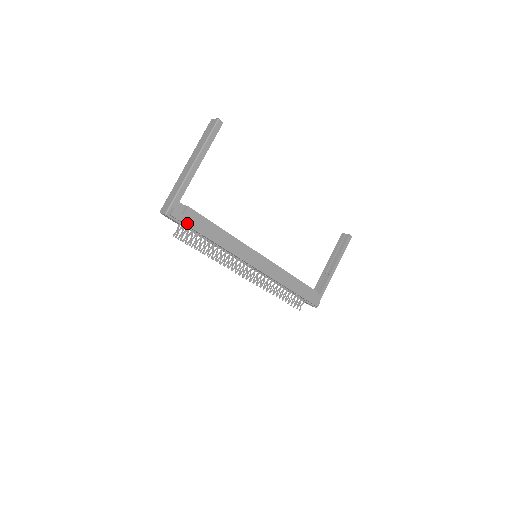
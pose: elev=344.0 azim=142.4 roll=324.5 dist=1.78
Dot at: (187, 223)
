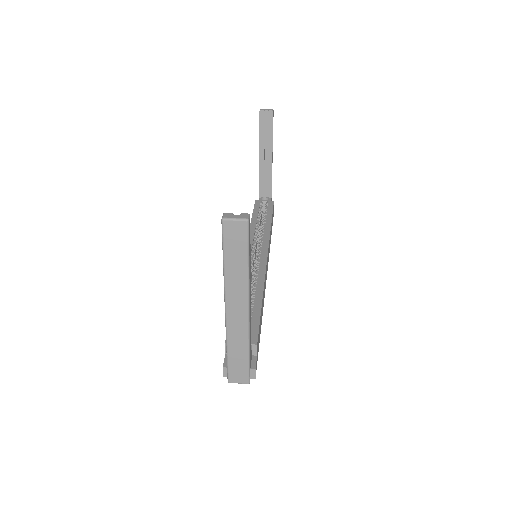
Dot at: occluded
